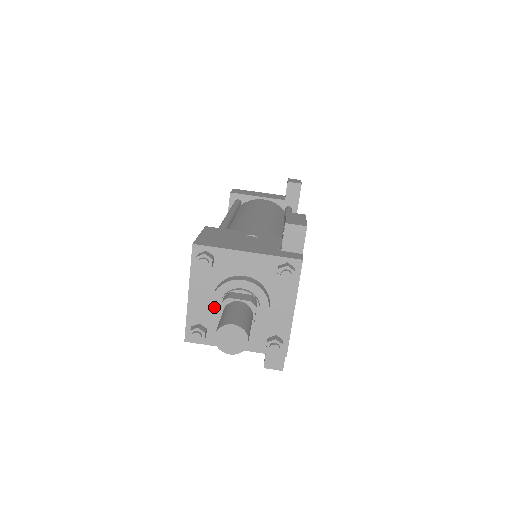
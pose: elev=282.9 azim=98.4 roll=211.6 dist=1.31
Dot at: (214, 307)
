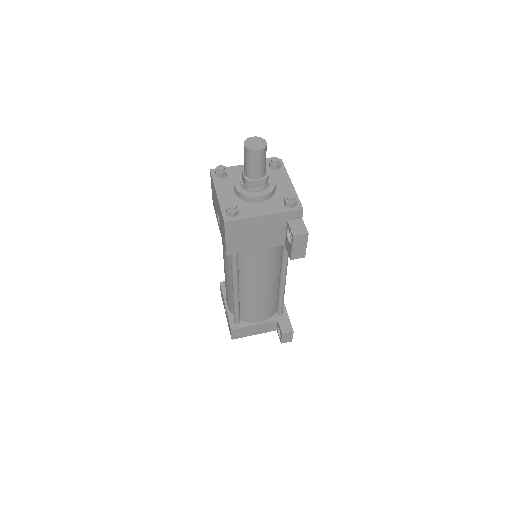
Dot at: (237, 187)
